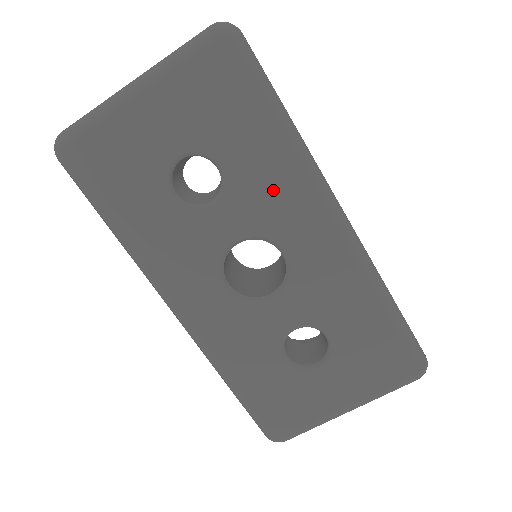
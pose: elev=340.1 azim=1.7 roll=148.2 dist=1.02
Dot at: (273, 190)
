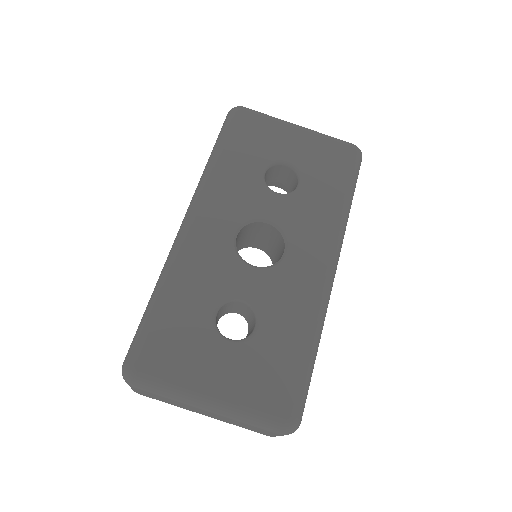
Dot at: (315, 218)
